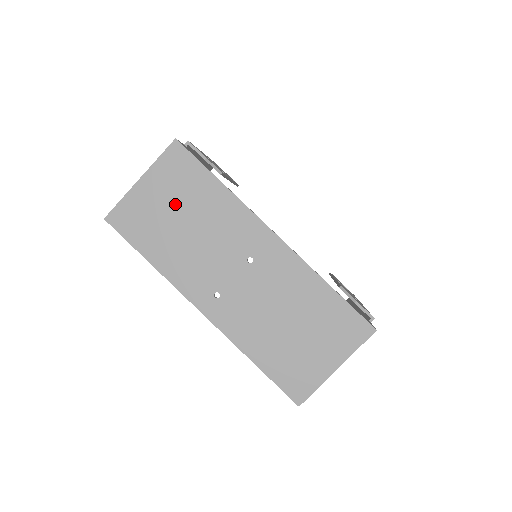
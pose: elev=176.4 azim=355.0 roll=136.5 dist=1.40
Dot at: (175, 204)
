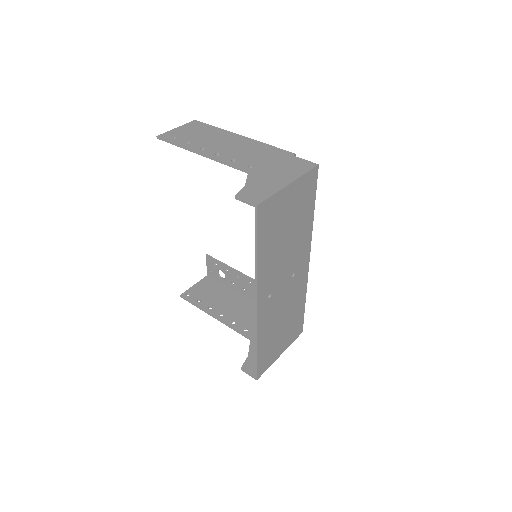
Dot at: (292, 216)
